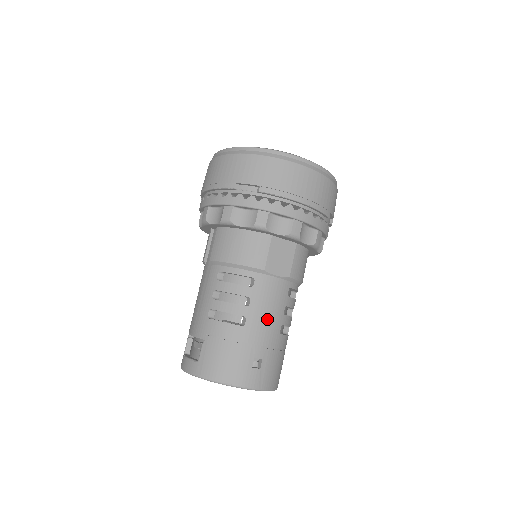
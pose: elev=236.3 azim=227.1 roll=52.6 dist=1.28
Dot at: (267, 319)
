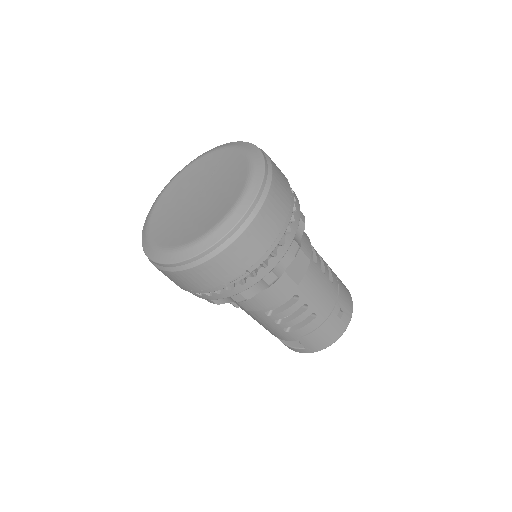
Dot at: (323, 295)
